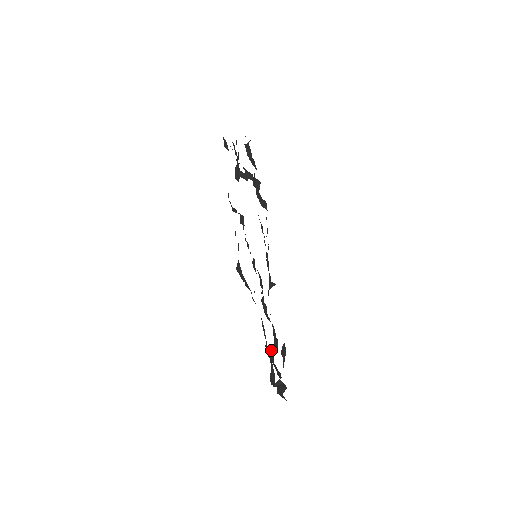
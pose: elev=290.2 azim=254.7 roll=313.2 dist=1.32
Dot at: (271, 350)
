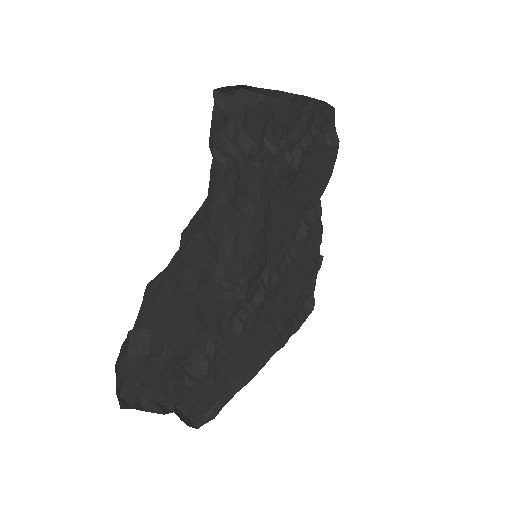
Dot at: (194, 366)
